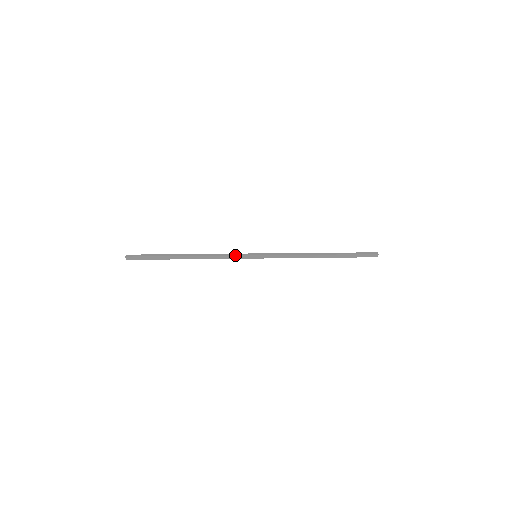
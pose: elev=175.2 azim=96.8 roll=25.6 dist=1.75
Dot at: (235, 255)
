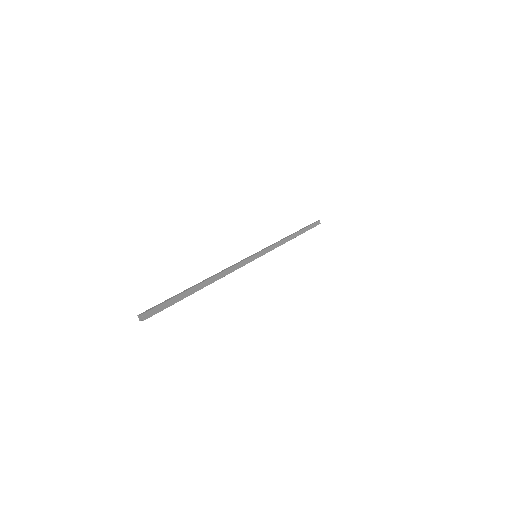
Dot at: (242, 260)
